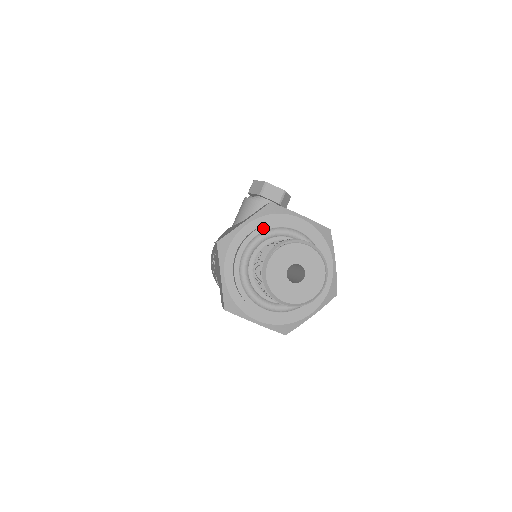
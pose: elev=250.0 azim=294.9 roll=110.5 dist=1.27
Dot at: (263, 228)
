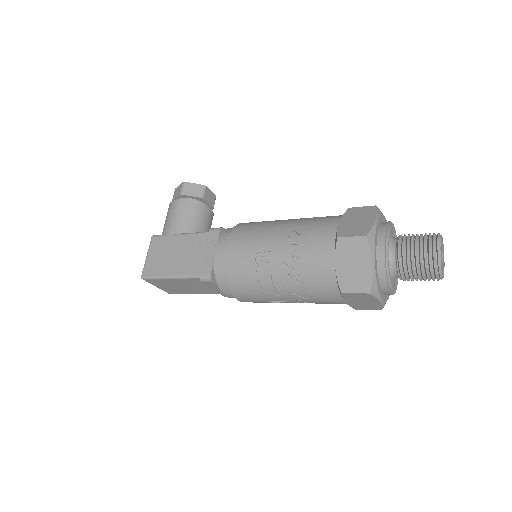
Dot at: (388, 225)
